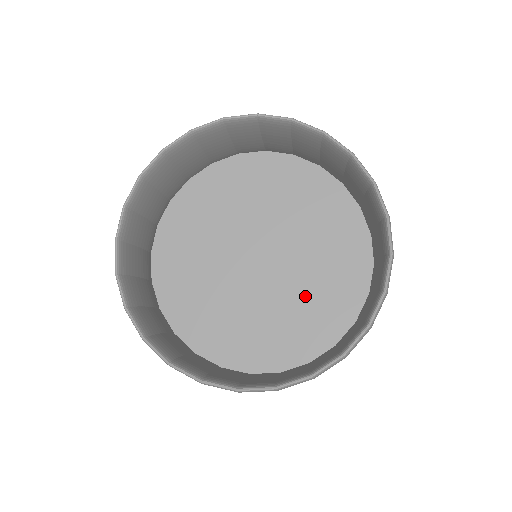
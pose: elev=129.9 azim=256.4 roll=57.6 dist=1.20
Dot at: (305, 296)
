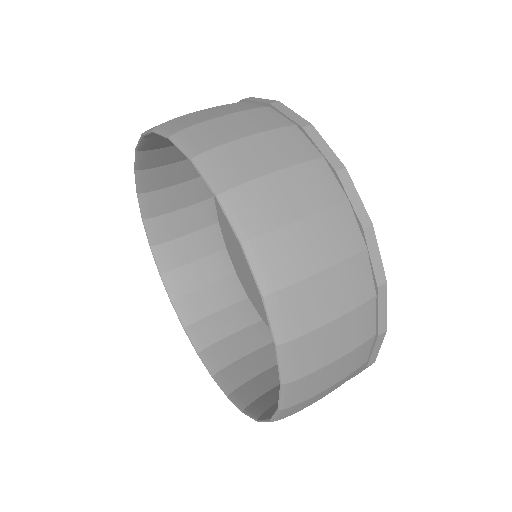
Dot at: occluded
